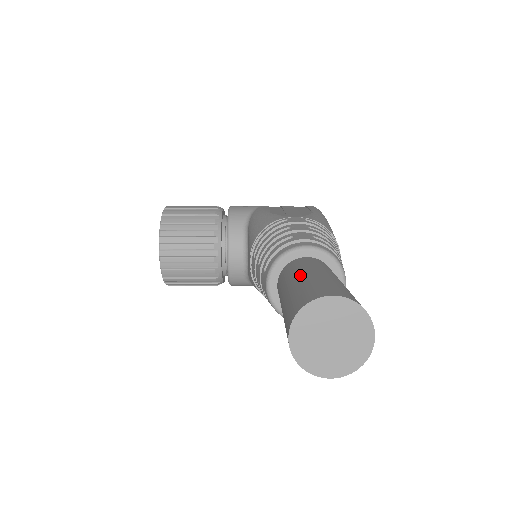
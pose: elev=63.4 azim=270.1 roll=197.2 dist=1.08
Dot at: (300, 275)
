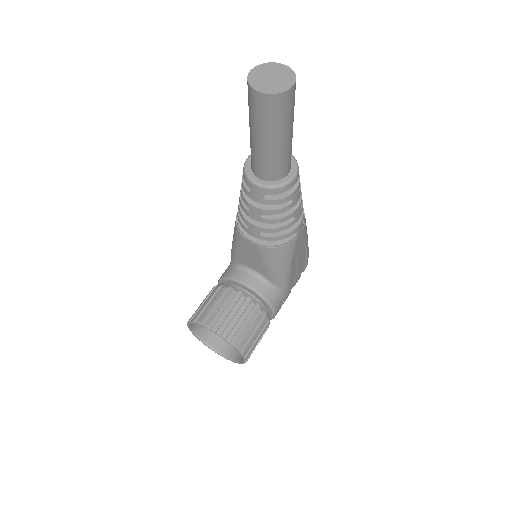
Dot at: occluded
